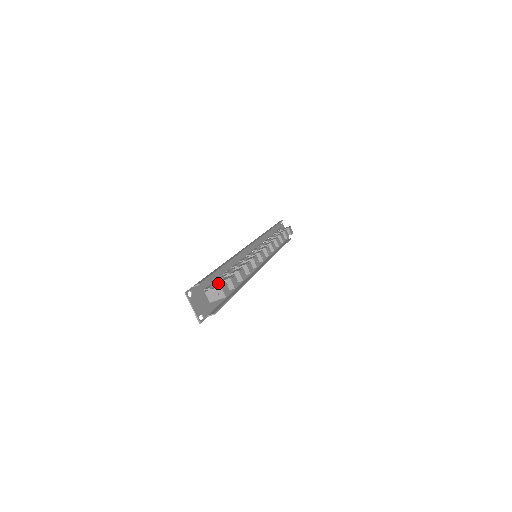
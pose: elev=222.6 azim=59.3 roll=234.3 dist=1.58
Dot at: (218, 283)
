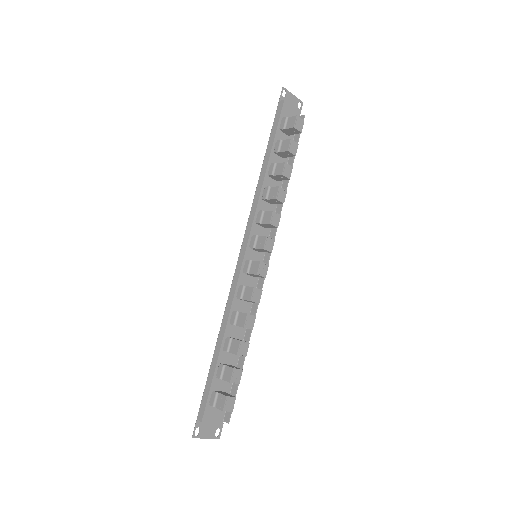
Dot at: (221, 379)
